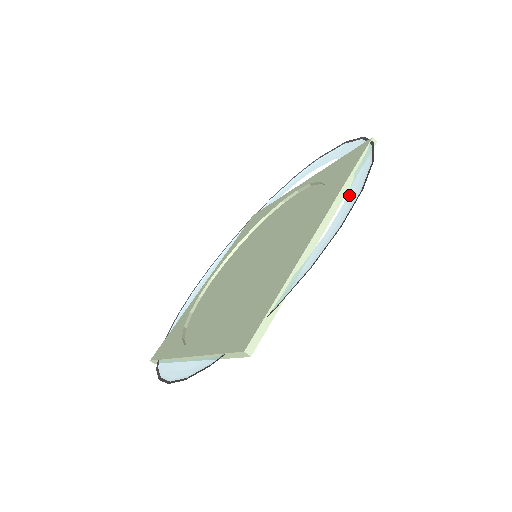
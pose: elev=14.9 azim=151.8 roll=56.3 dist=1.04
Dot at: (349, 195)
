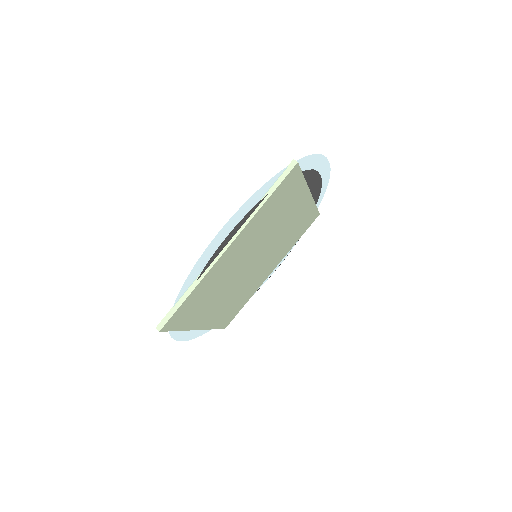
Dot at: (240, 219)
